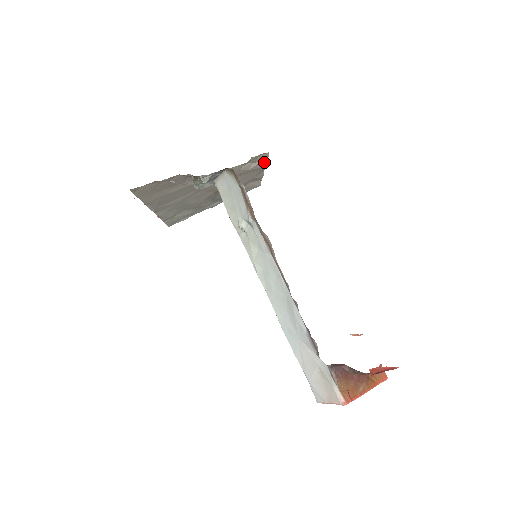
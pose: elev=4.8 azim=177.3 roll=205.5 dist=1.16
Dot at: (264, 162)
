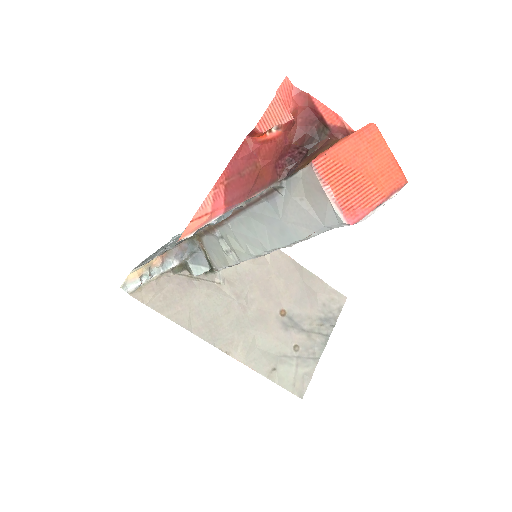
Dot at: occluded
